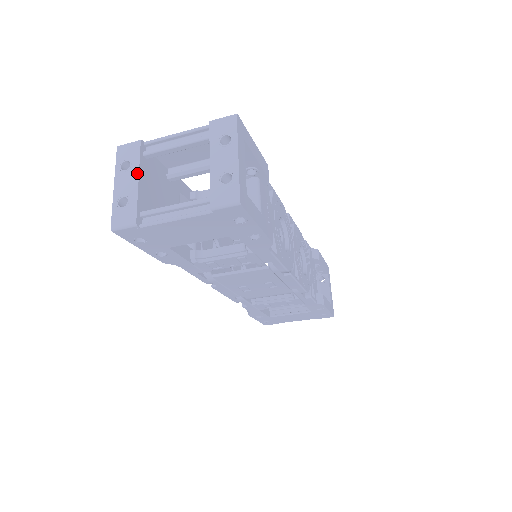
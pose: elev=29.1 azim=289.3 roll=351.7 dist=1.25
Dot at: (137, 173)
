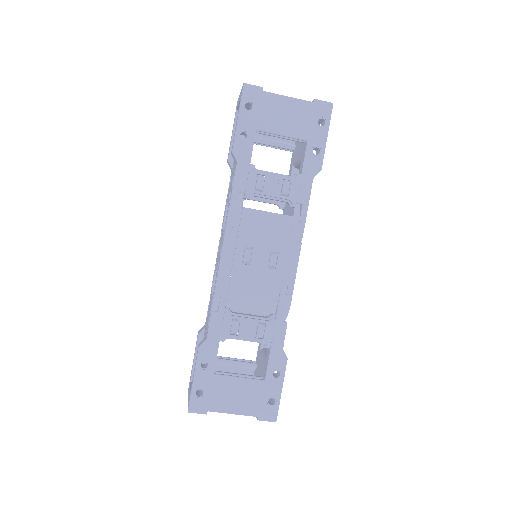
Dot at: occluded
